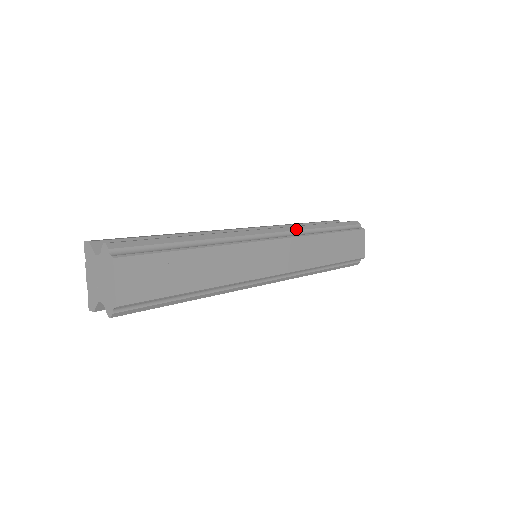
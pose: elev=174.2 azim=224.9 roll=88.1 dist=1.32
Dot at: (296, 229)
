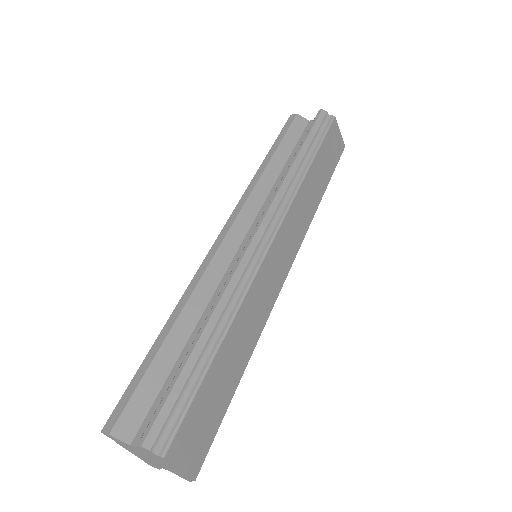
Dot at: (281, 196)
